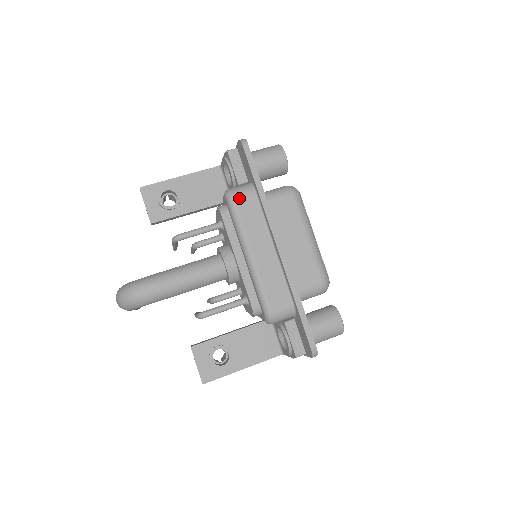
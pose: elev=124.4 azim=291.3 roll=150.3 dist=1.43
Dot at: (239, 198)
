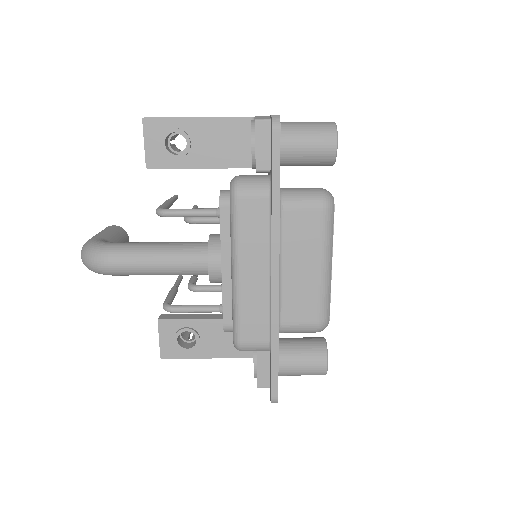
Dot at: (245, 198)
